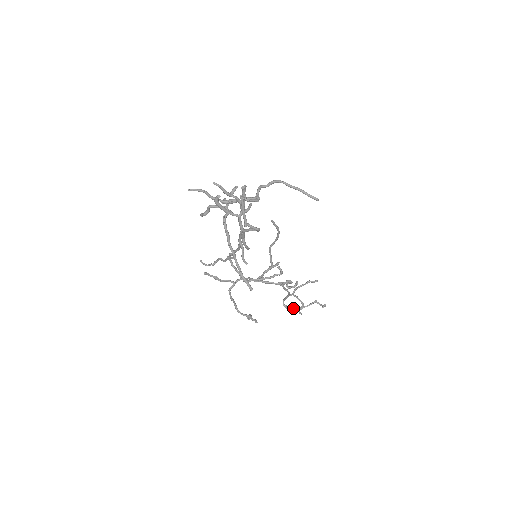
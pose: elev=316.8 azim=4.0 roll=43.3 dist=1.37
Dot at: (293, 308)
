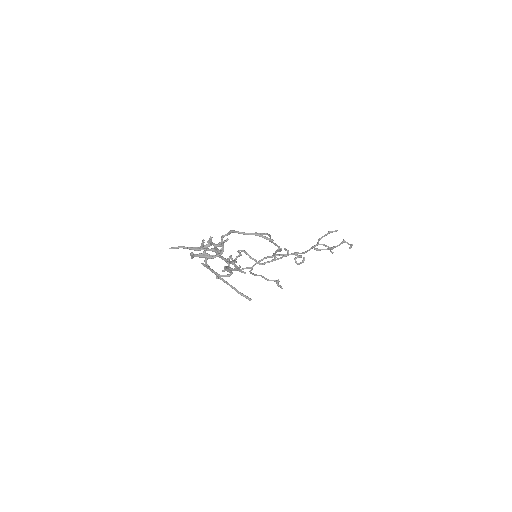
Dot at: (325, 249)
